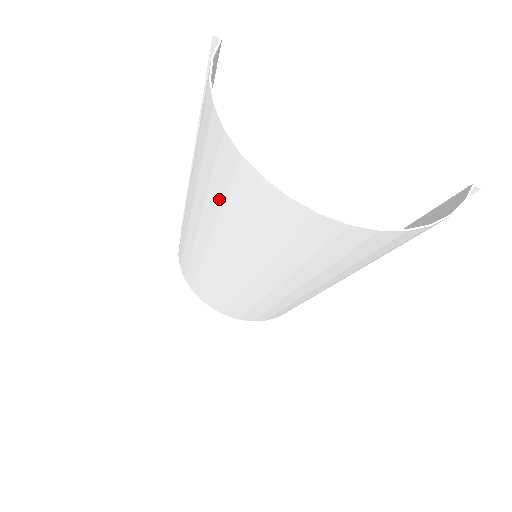
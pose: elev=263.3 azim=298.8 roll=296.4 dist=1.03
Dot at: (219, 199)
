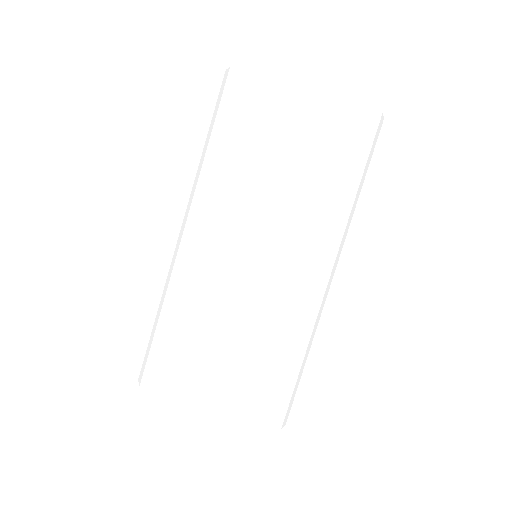
Dot at: (240, 139)
